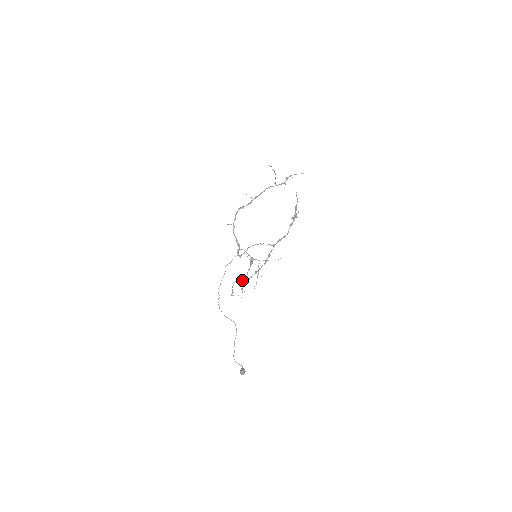
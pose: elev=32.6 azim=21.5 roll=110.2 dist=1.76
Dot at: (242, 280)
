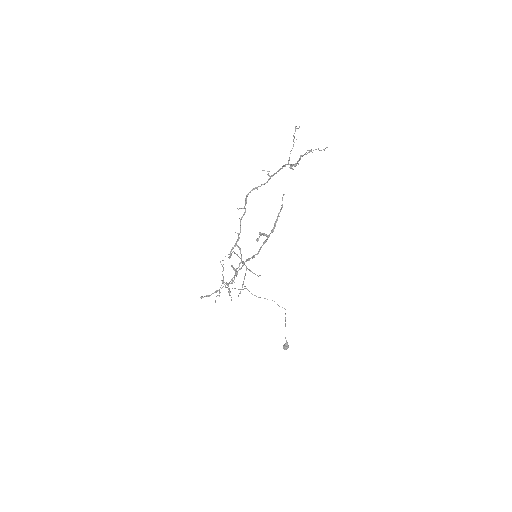
Dot at: (227, 284)
